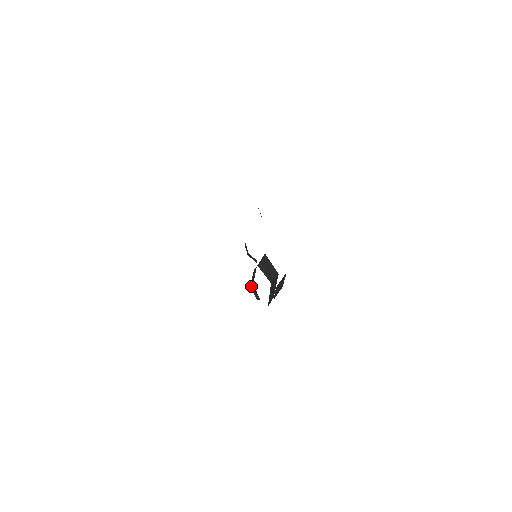
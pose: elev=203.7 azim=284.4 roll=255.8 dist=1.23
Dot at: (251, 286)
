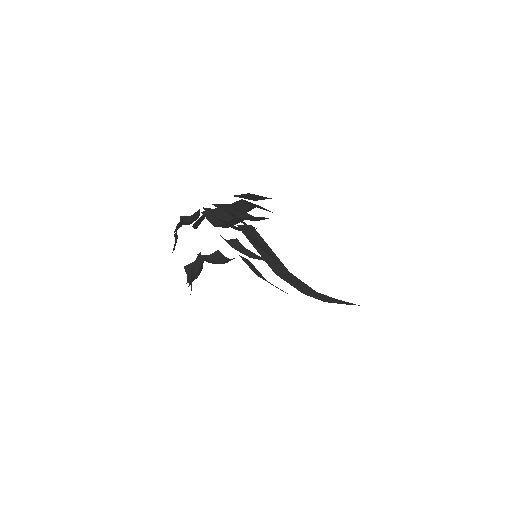
Dot at: occluded
